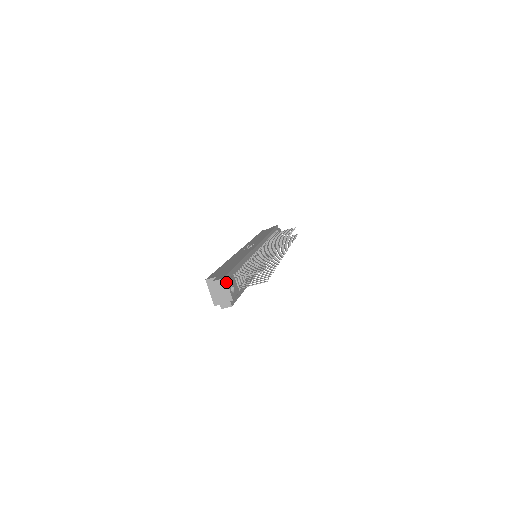
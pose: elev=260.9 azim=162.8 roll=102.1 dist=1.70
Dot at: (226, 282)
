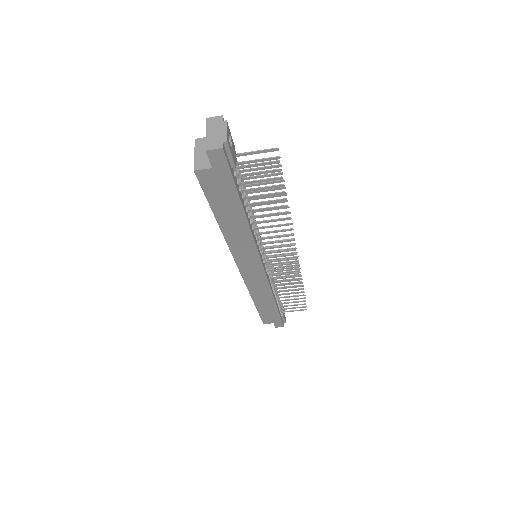
Dot at: (225, 122)
